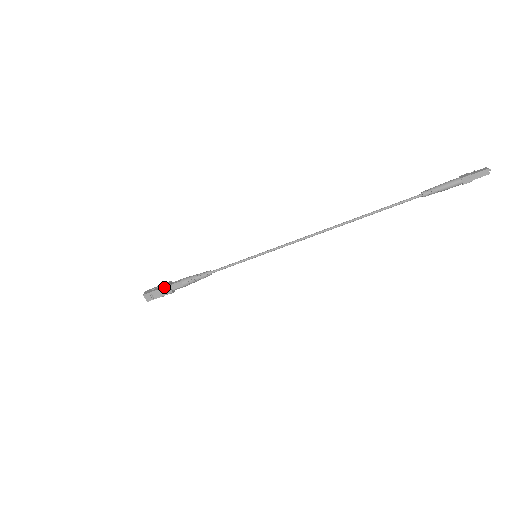
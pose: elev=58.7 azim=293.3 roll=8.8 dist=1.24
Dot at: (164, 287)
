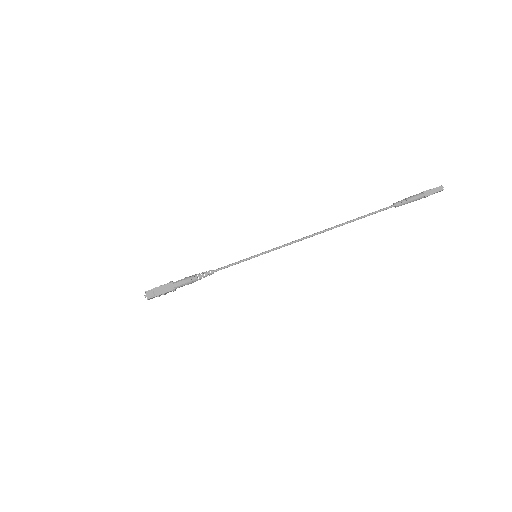
Dot at: (167, 284)
